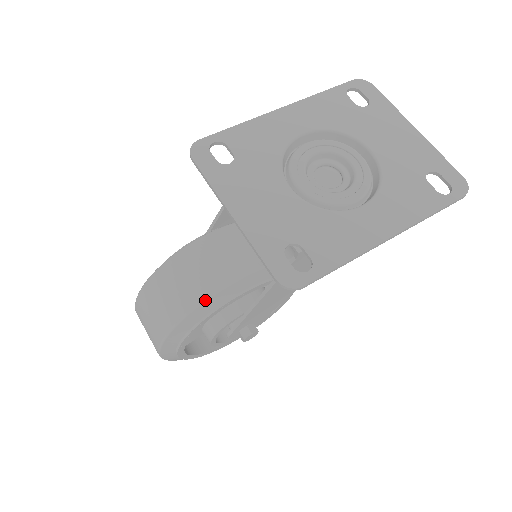
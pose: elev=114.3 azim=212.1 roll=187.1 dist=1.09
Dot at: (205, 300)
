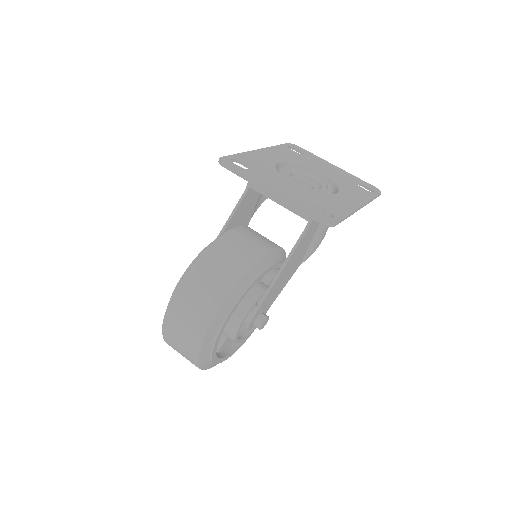
Dot at: (250, 268)
